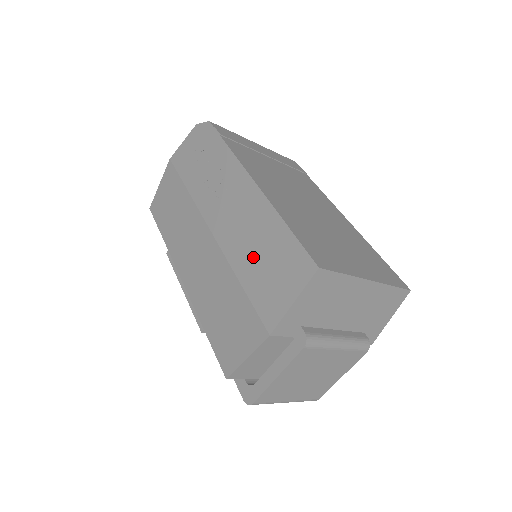
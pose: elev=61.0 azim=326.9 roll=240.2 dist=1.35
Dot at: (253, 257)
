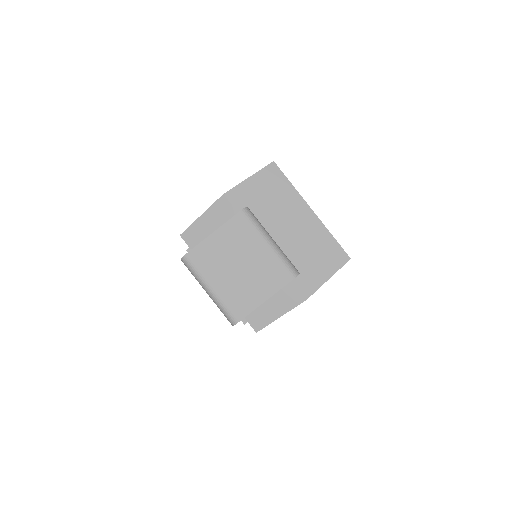
Dot at: occluded
